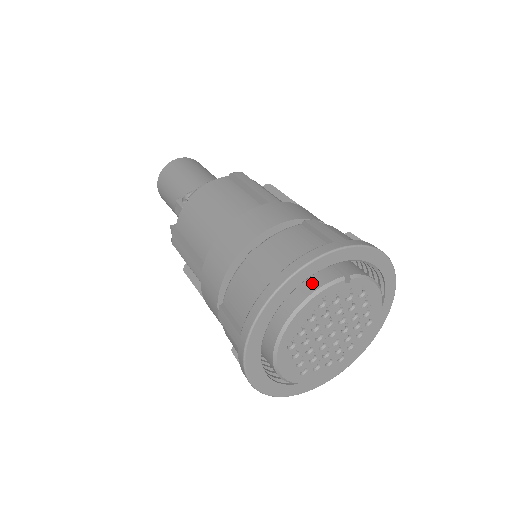
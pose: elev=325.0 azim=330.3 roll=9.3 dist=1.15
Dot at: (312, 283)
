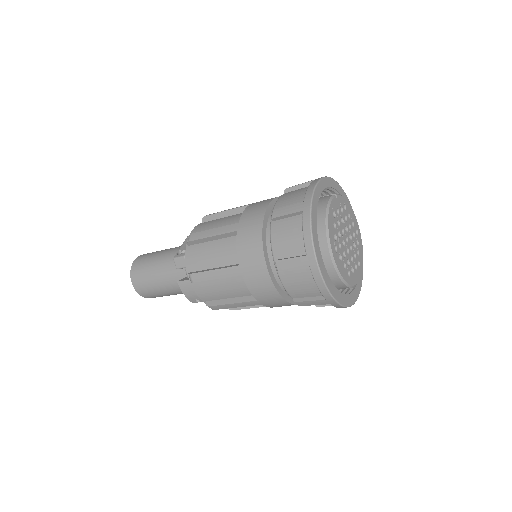
Dot at: (321, 205)
